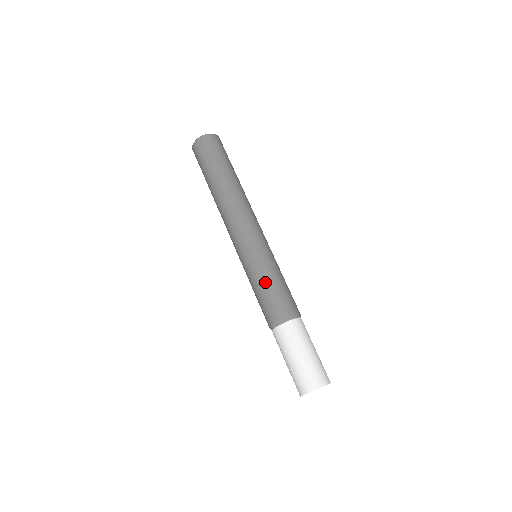
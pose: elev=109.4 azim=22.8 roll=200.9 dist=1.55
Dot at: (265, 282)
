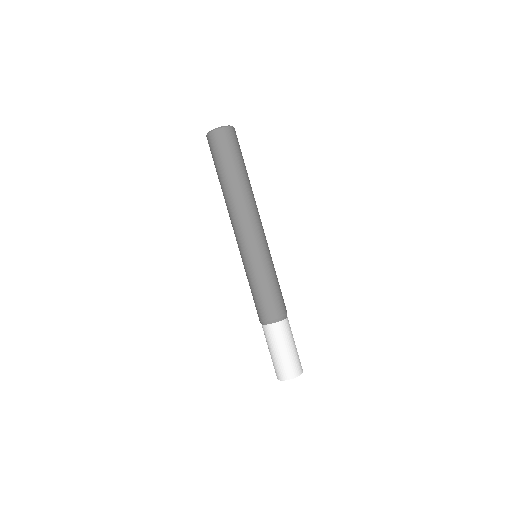
Dot at: (262, 286)
